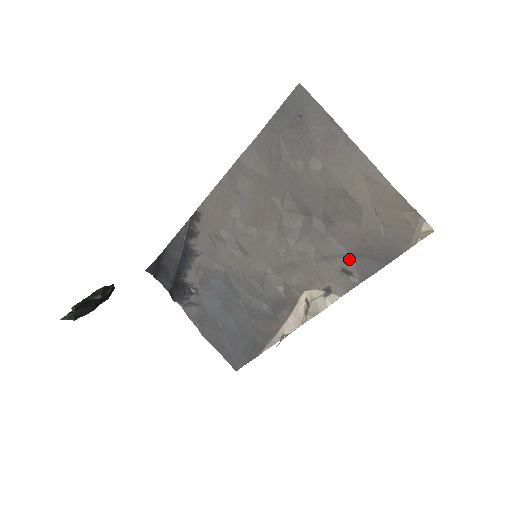
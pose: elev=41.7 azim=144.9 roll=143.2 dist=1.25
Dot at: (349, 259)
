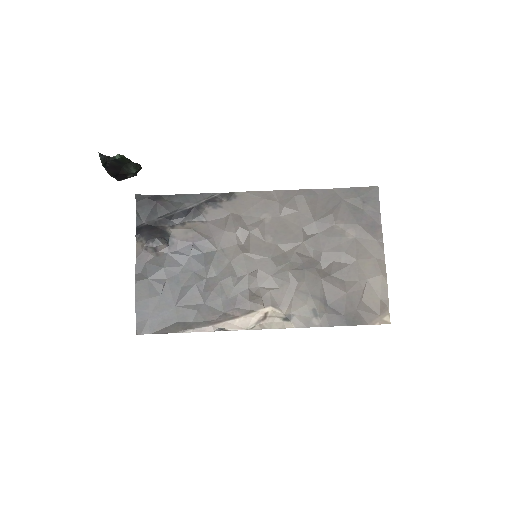
Dot at: (324, 305)
